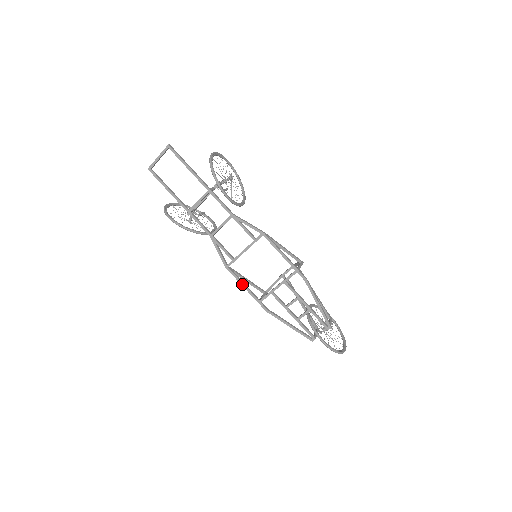
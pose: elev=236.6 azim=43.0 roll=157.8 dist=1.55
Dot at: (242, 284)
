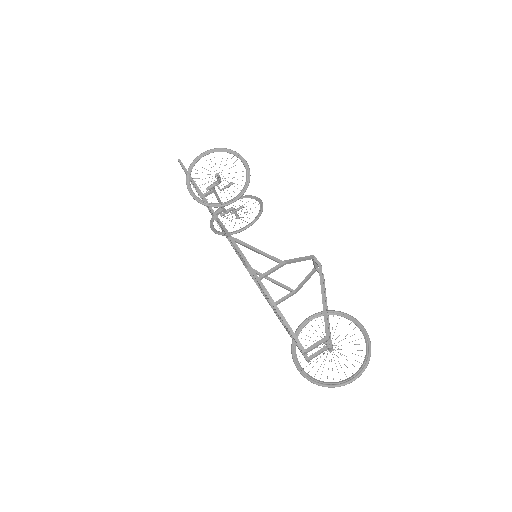
Dot at: occluded
